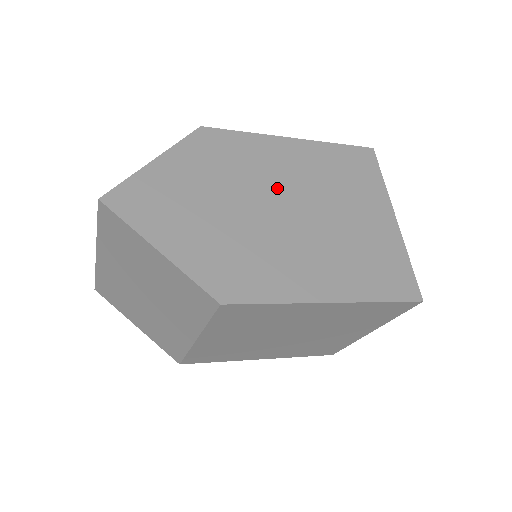
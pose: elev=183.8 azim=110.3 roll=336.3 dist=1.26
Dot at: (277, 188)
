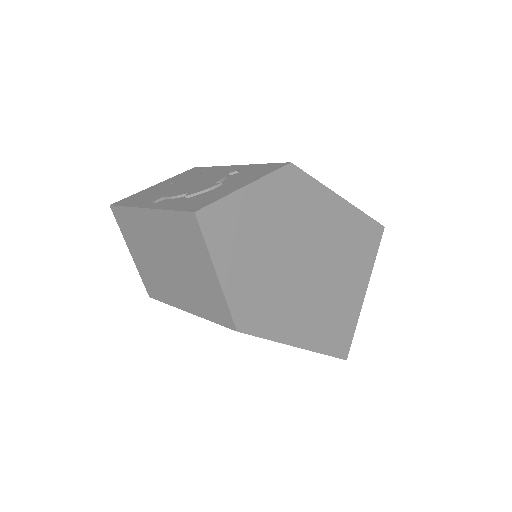
Dot at: (312, 243)
